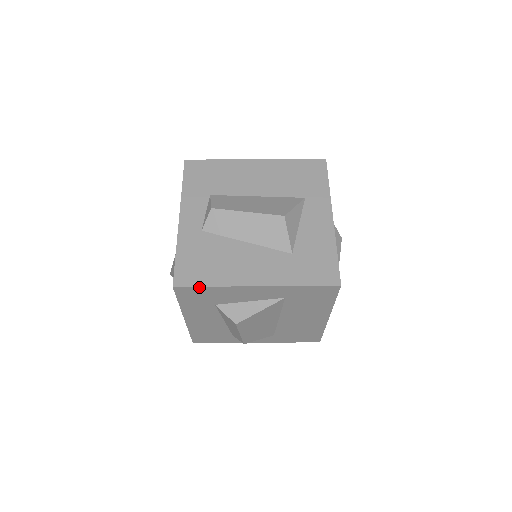
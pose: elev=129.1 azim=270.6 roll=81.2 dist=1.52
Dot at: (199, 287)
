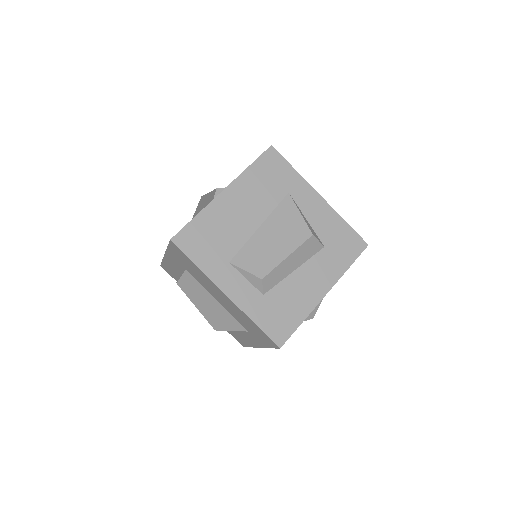
Dot at: (174, 278)
